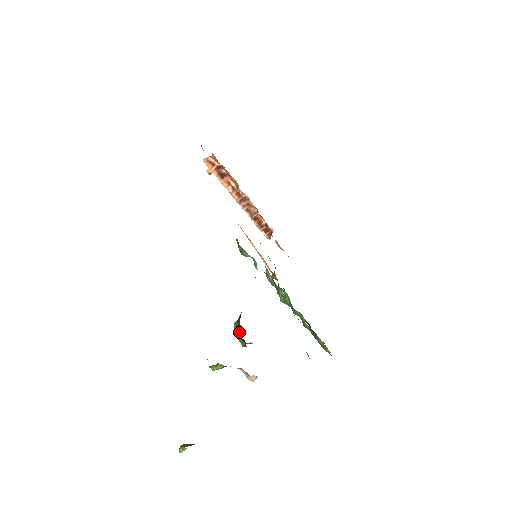
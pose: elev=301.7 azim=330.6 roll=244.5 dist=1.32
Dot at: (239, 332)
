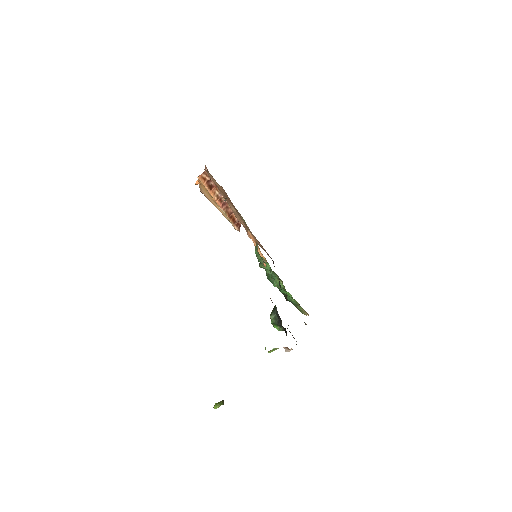
Dot at: (279, 322)
